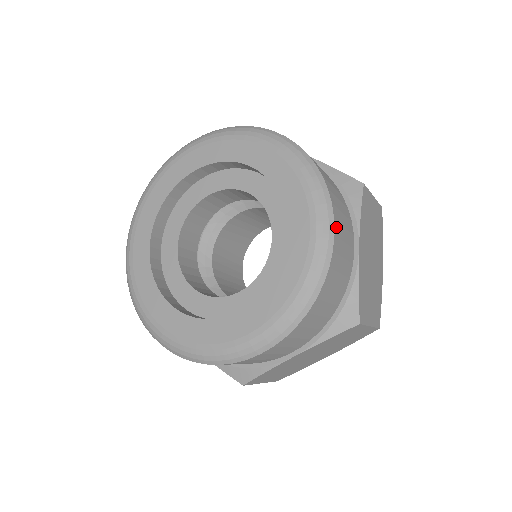
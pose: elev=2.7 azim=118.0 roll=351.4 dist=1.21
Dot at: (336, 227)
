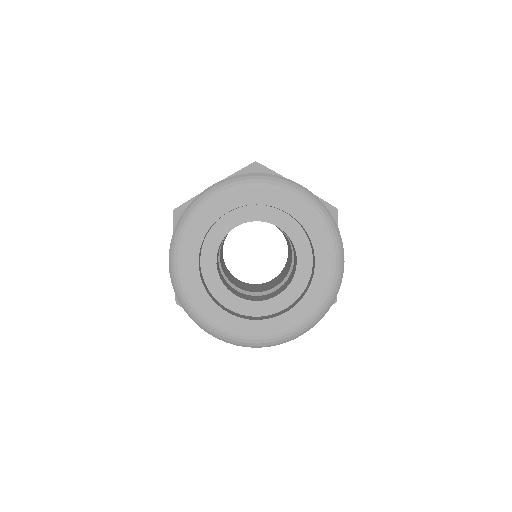
Dot at: (343, 255)
